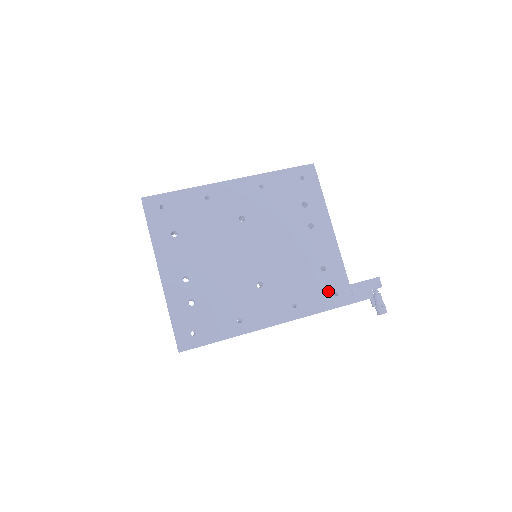
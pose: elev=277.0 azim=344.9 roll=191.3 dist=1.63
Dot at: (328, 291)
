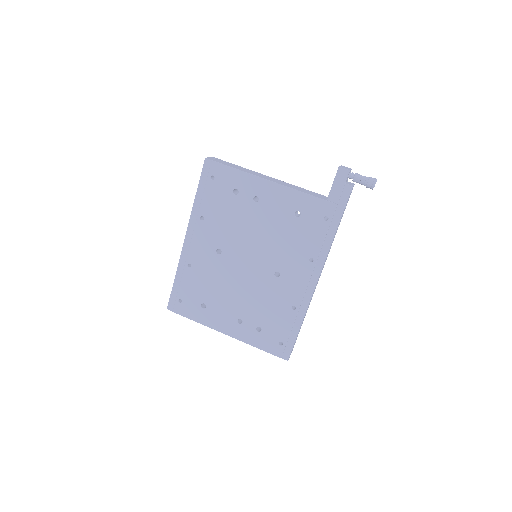
Dot at: (319, 224)
